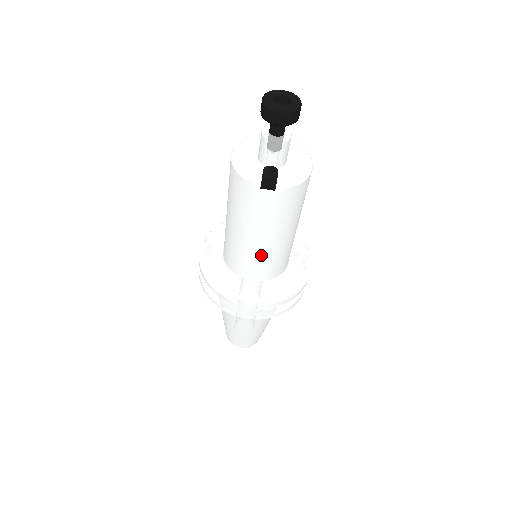
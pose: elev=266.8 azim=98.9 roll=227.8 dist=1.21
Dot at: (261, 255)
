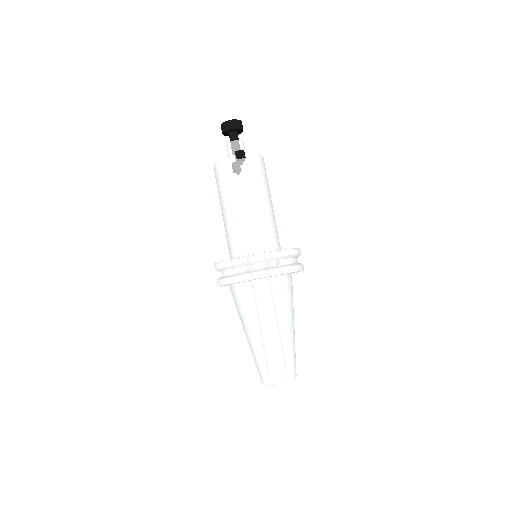
Dot at: (256, 219)
